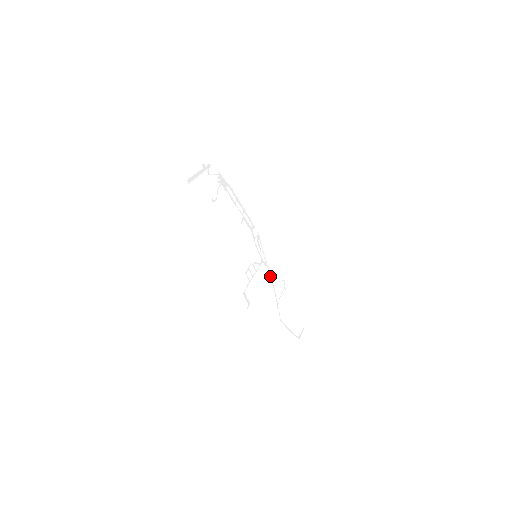
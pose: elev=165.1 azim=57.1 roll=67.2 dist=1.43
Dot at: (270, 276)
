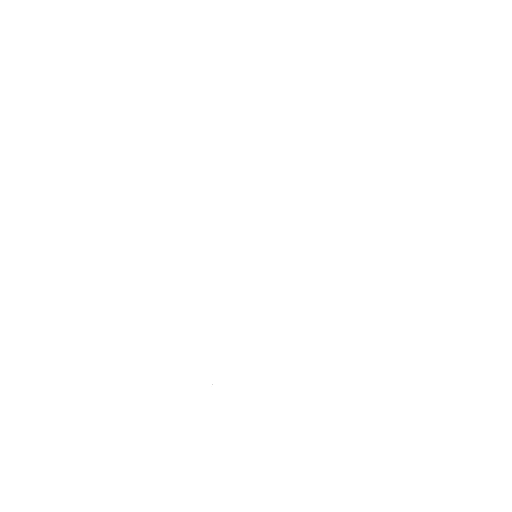
Dot at: occluded
